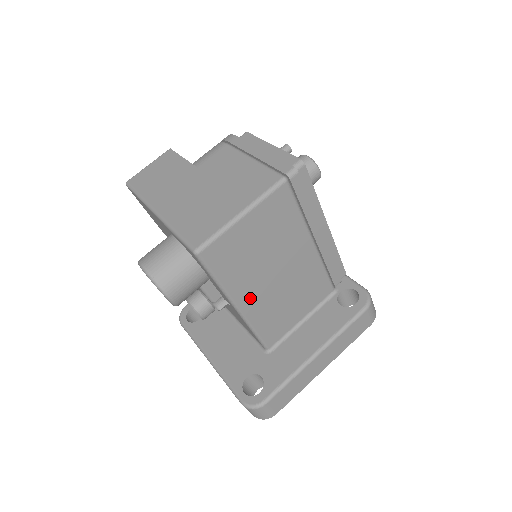
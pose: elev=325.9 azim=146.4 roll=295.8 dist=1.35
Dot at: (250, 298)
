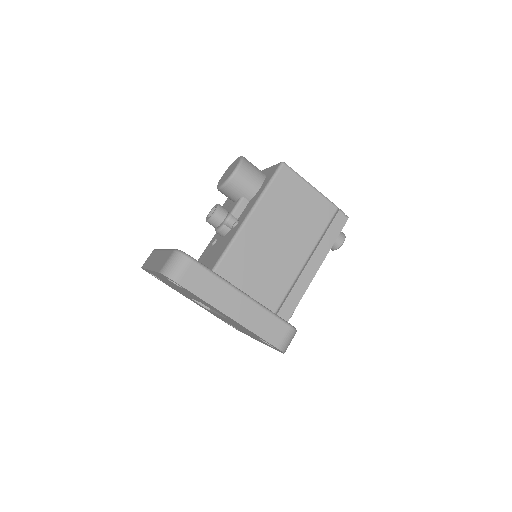
Dot at: (258, 224)
